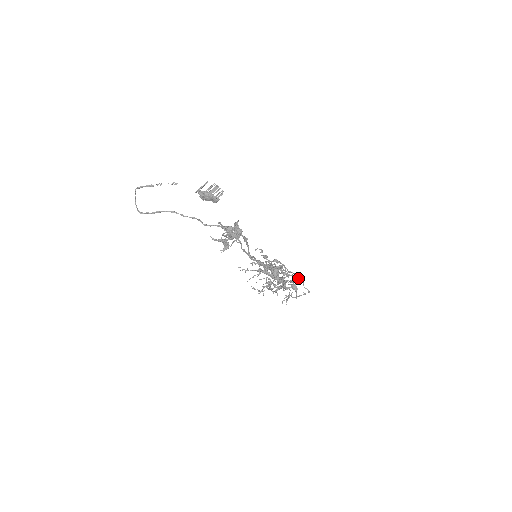
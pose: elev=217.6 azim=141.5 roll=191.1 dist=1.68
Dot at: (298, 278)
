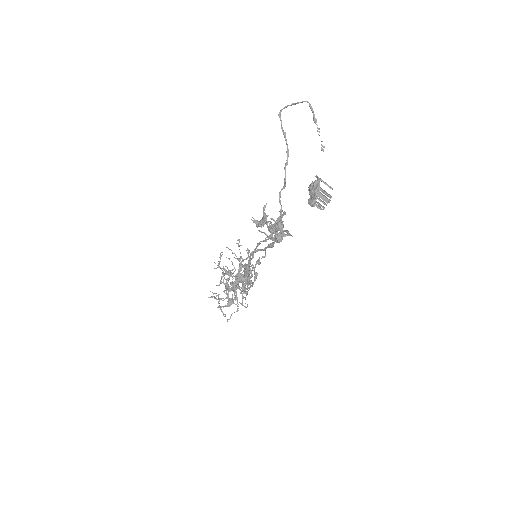
Dot at: (241, 304)
